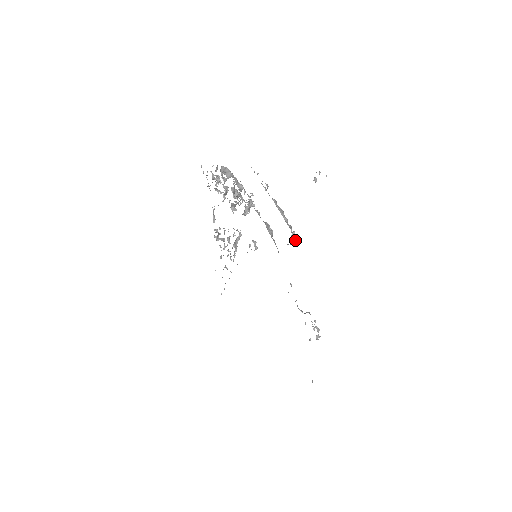
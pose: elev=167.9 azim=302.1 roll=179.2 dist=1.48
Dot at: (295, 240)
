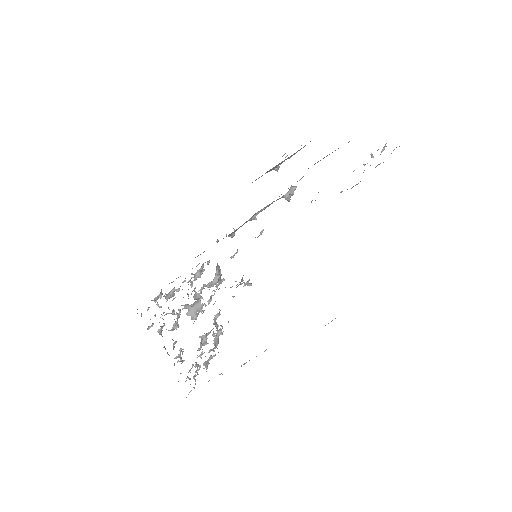
Dot at: (291, 187)
